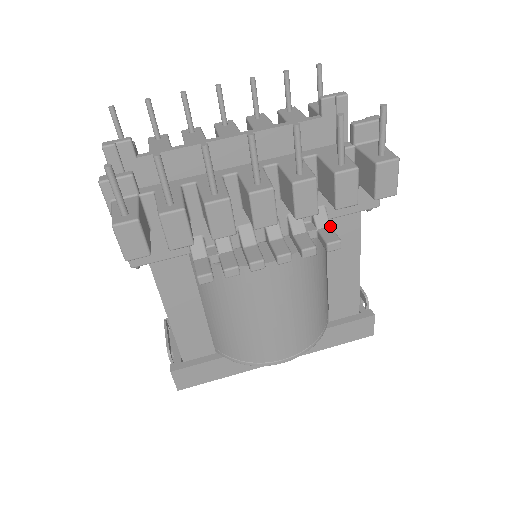
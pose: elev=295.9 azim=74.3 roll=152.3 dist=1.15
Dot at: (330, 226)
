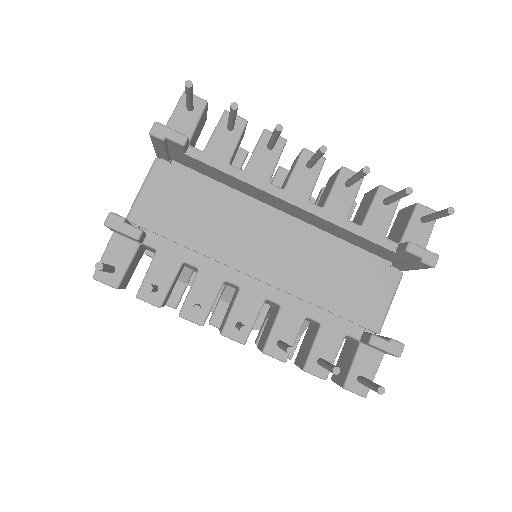
Dot at: (301, 335)
